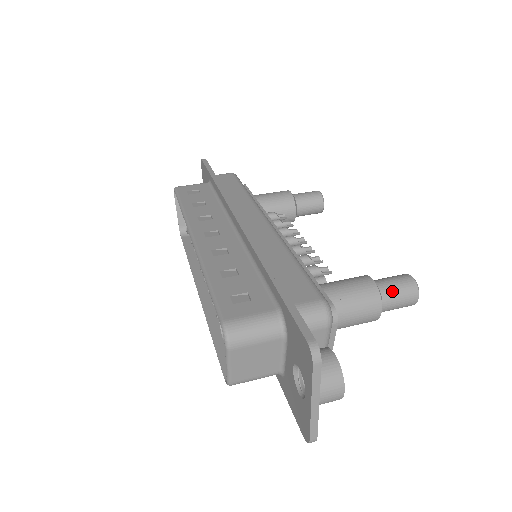
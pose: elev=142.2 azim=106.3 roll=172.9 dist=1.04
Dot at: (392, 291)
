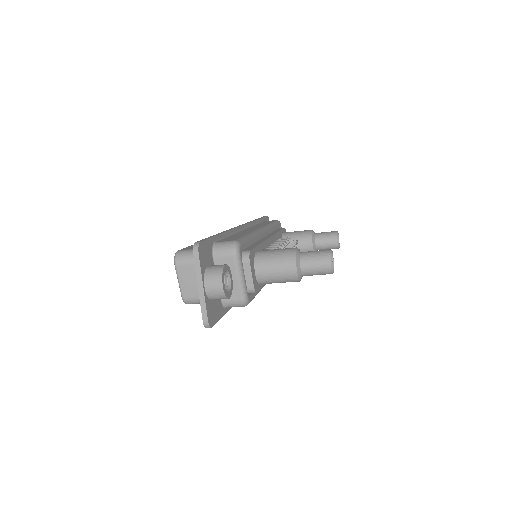
Dot at: (309, 256)
